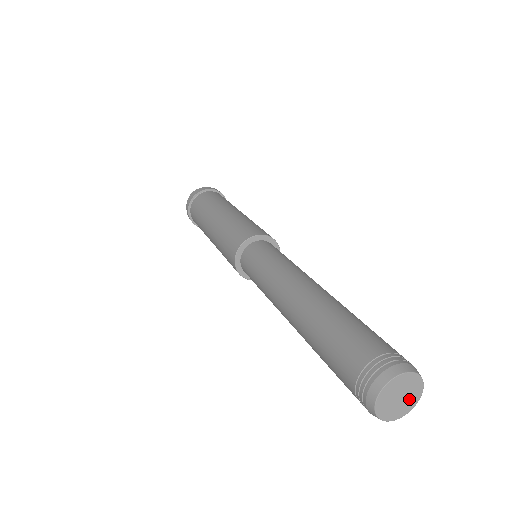
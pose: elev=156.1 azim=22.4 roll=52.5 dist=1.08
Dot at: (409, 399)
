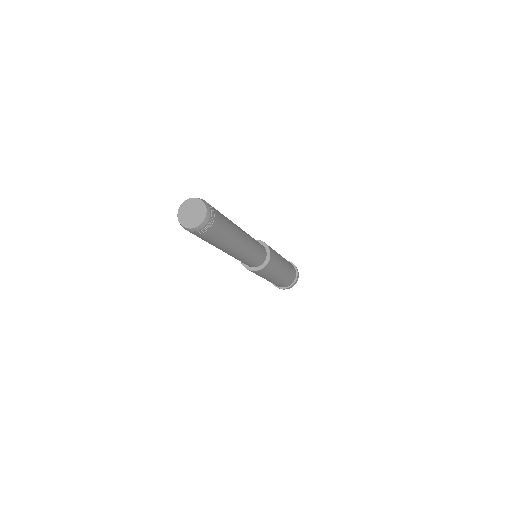
Dot at: (199, 212)
